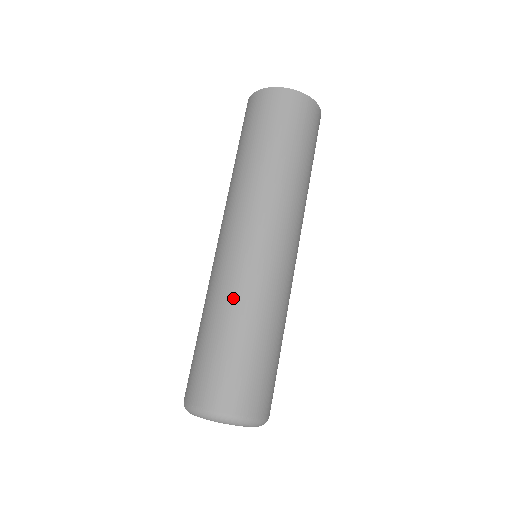
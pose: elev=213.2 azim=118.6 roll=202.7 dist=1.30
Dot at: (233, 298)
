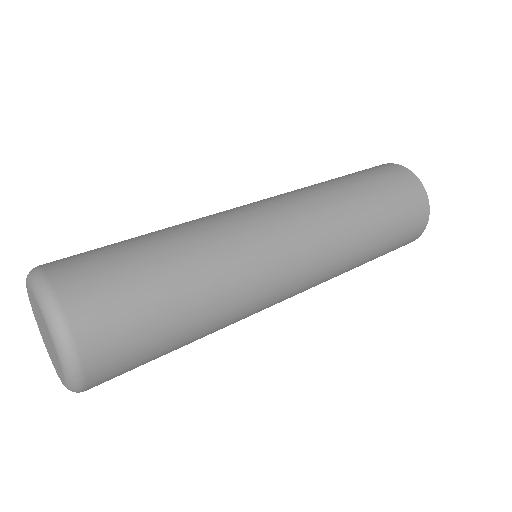
Dot at: (210, 242)
